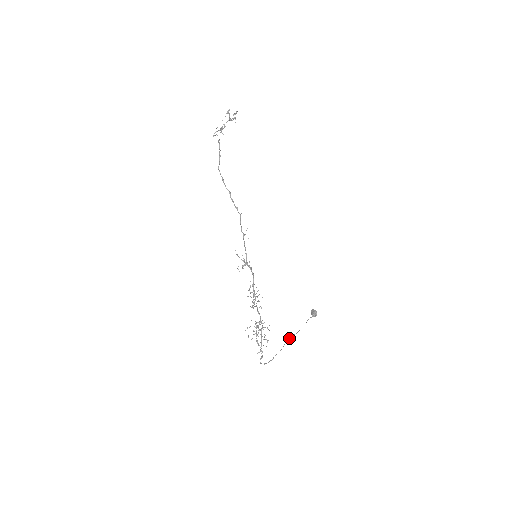
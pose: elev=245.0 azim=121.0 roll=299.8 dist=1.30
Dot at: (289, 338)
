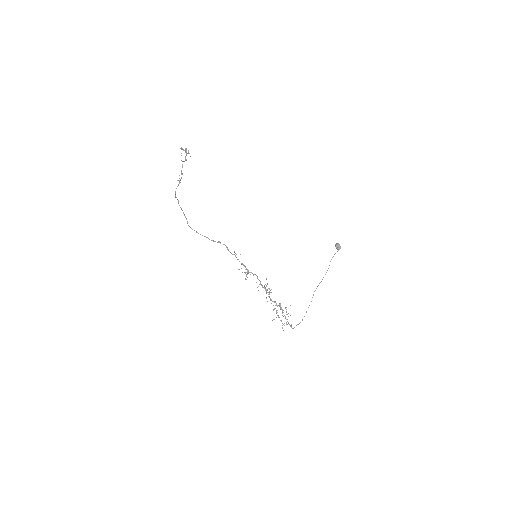
Dot at: occluded
